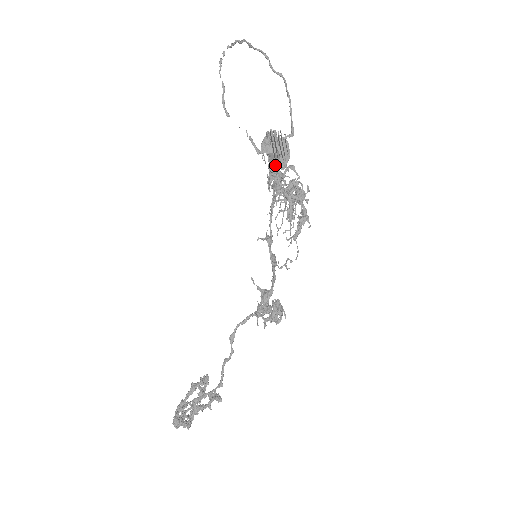
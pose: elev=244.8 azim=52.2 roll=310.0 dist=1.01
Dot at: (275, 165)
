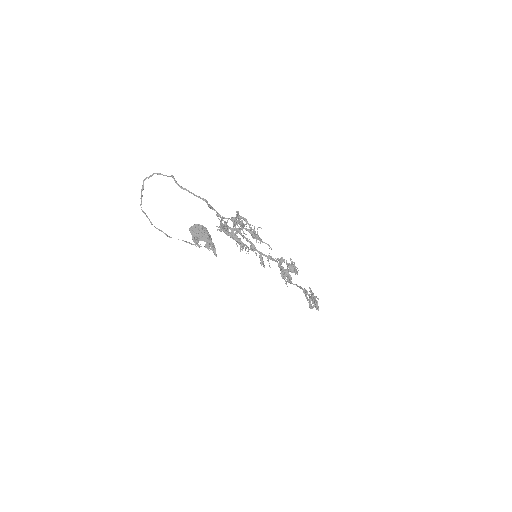
Dot at: (208, 241)
